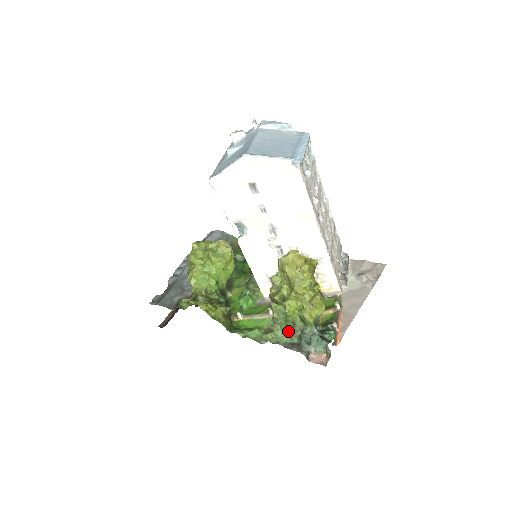
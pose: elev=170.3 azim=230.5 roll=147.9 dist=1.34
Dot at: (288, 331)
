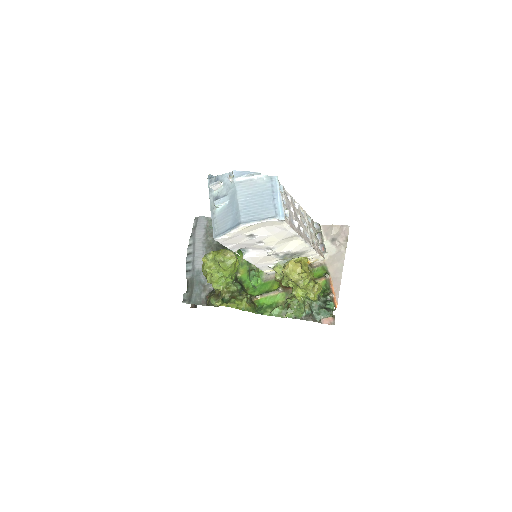
Dot at: (303, 311)
